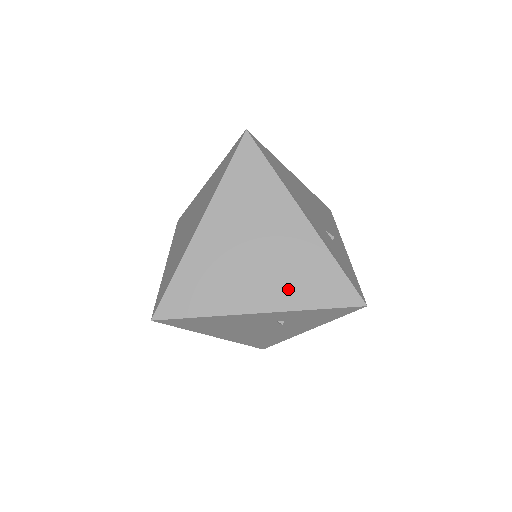
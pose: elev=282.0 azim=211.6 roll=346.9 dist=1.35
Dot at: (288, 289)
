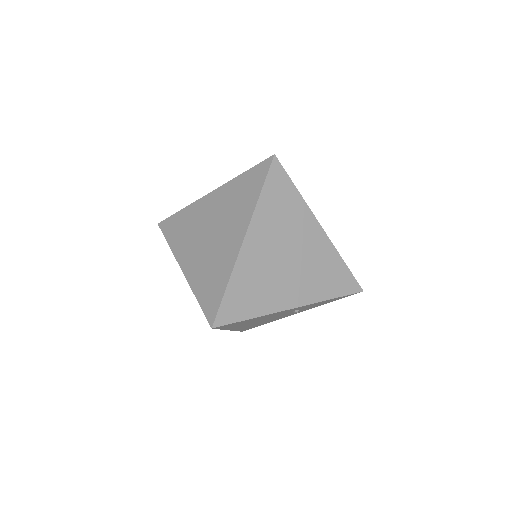
Dot at: (313, 286)
